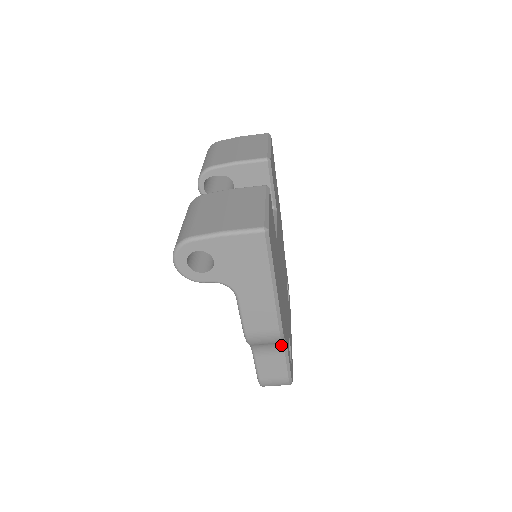
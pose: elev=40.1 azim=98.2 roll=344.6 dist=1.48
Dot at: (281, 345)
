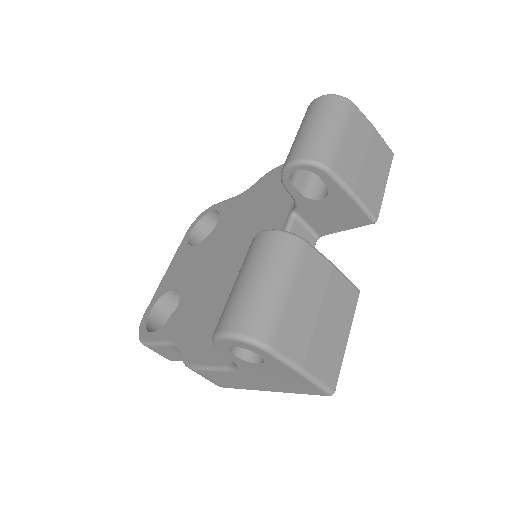
Dot at: occluded
